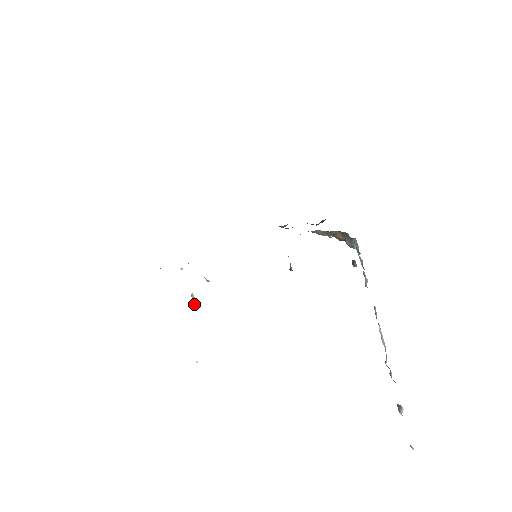
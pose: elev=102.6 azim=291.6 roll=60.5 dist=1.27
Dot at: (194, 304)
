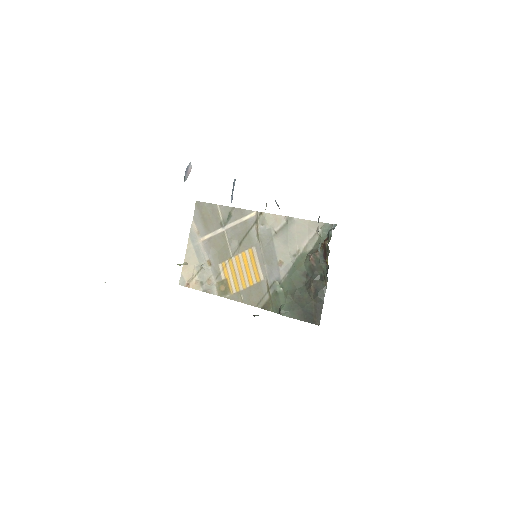
Dot at: (179, 265)
